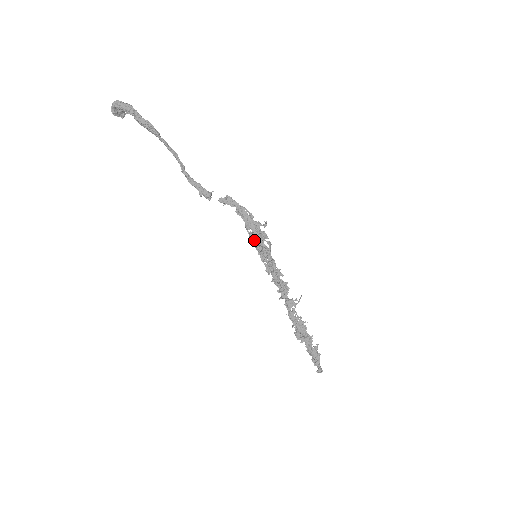
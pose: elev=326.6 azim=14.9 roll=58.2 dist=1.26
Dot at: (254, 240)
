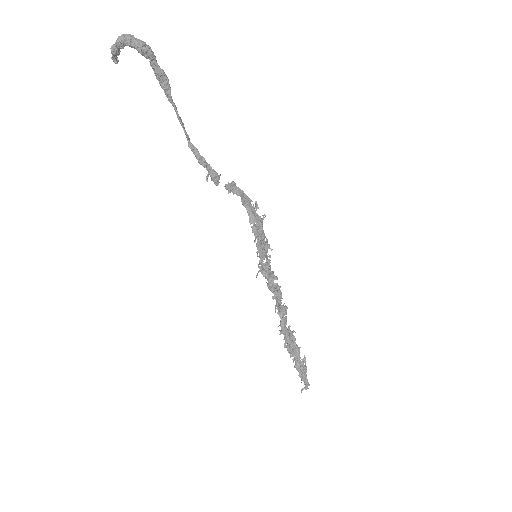
Dot at: (257, 236)
